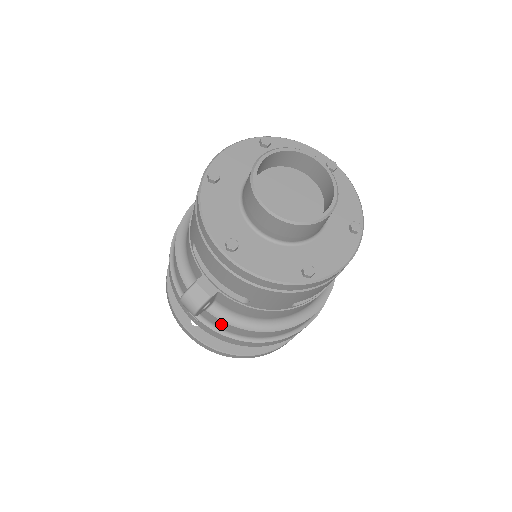
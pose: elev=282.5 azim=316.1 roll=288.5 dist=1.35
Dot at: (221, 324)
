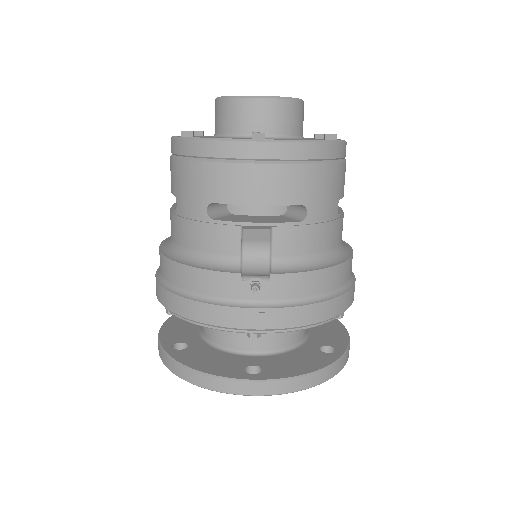
Dot at: (295, 284)
